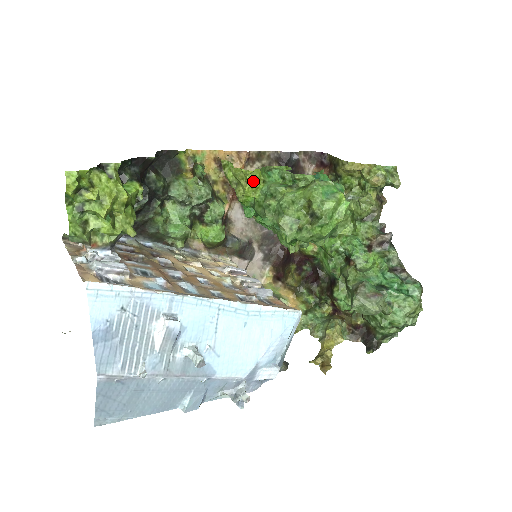
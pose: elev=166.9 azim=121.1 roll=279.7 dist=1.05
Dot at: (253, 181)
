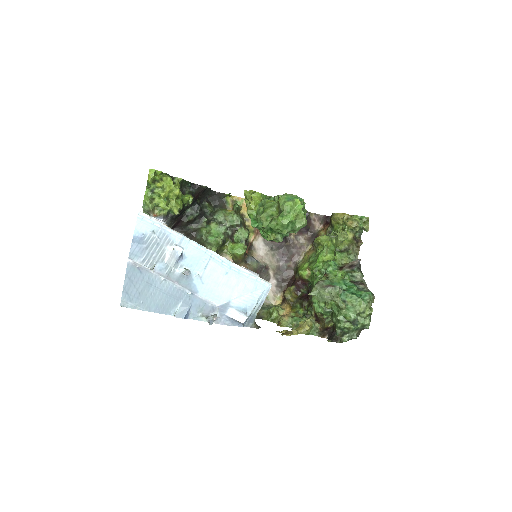
Dot at: (255, 198)
